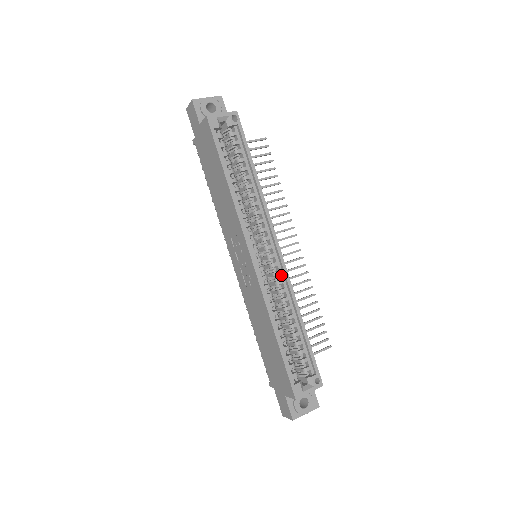
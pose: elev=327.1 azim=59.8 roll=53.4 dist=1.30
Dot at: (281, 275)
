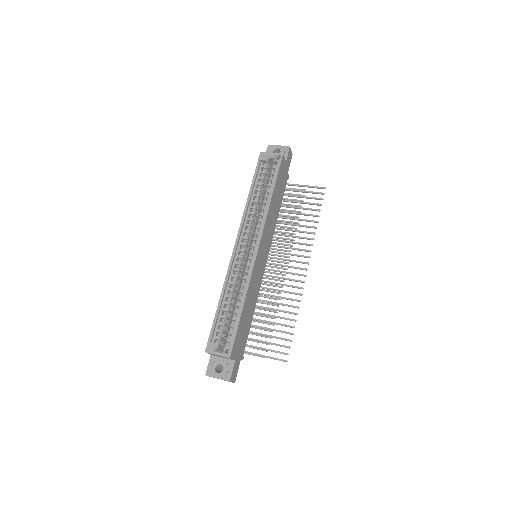
Dot at: (250, 267)
